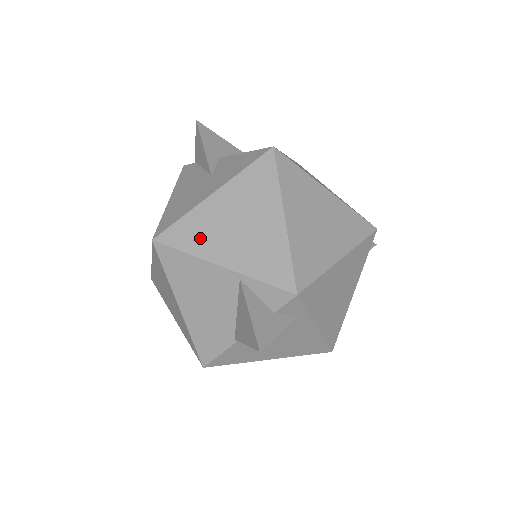
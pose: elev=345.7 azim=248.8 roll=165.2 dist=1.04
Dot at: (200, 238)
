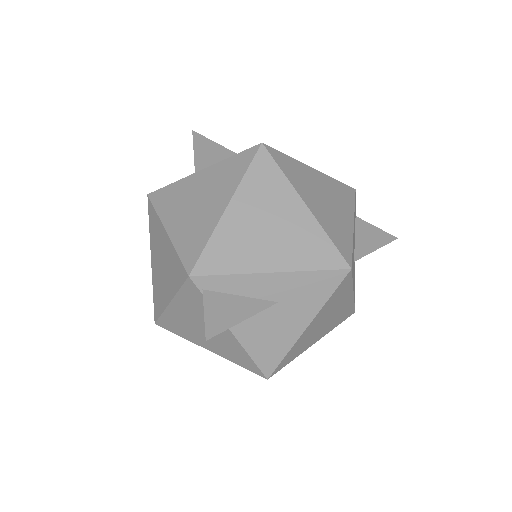
Dot at: occluded
